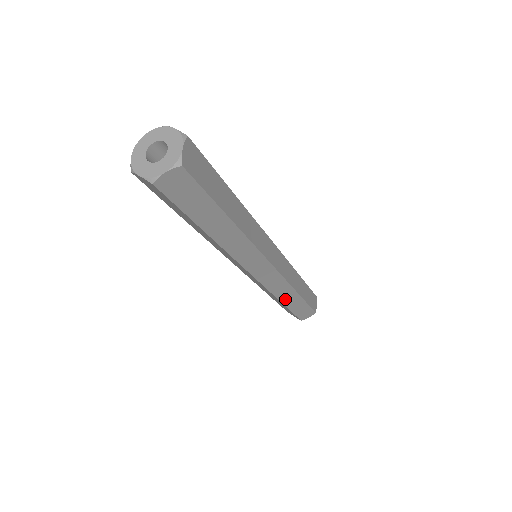
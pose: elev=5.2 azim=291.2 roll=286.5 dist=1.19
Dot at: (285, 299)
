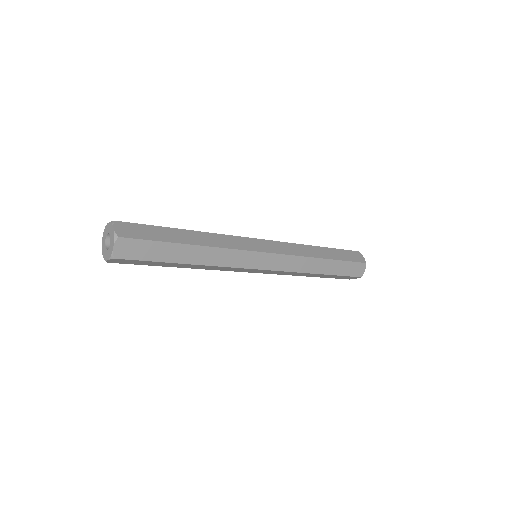
Dot at: (307, 275)
